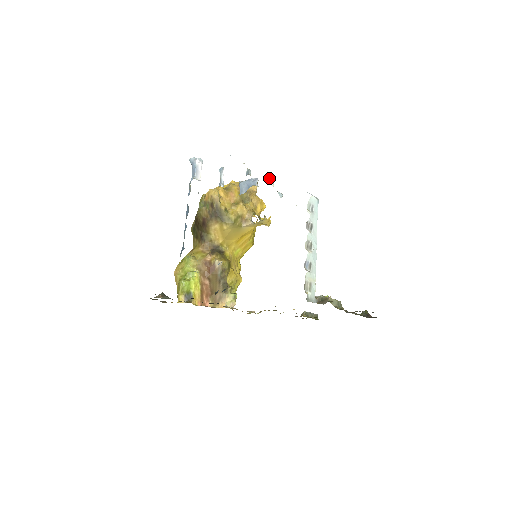
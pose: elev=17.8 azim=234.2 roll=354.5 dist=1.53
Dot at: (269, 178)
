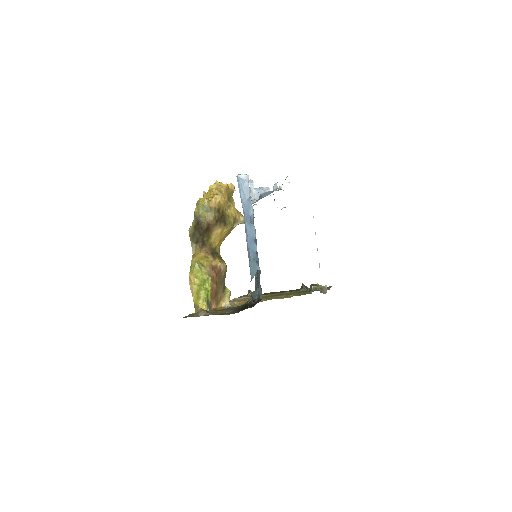
Dot at: occluded
